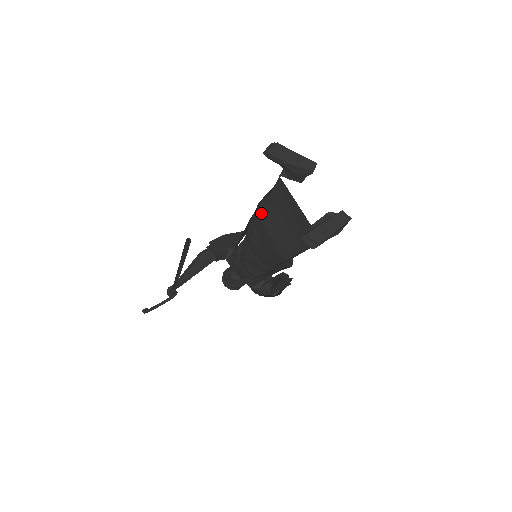
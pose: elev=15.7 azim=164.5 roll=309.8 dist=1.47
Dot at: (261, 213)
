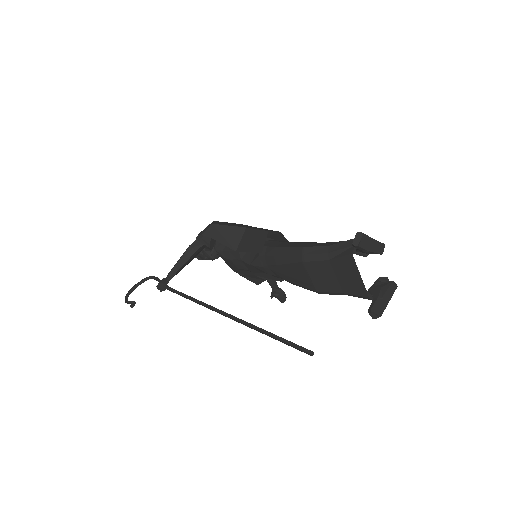
Dot at: (309, 262)
